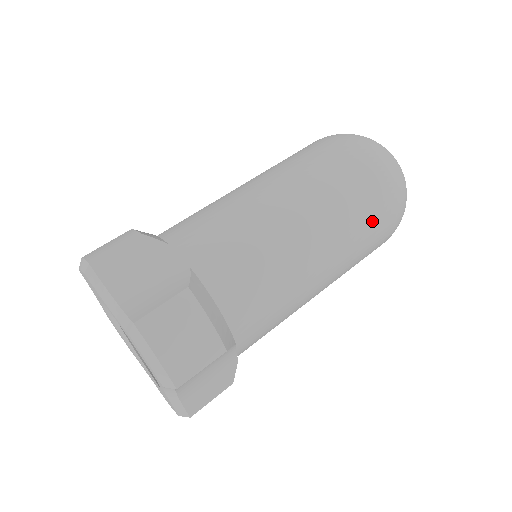
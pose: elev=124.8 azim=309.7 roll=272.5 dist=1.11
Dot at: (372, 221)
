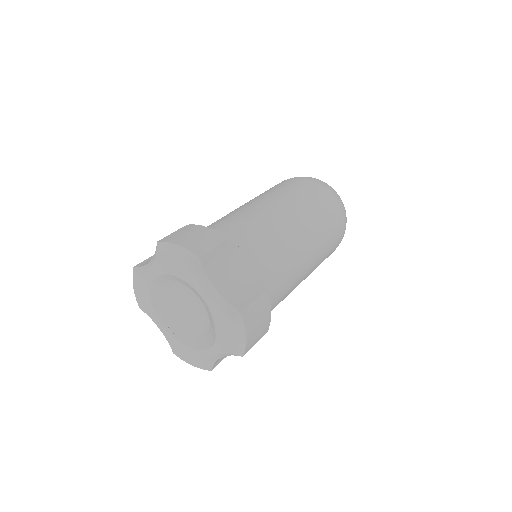
Dot at: (331, 251)
